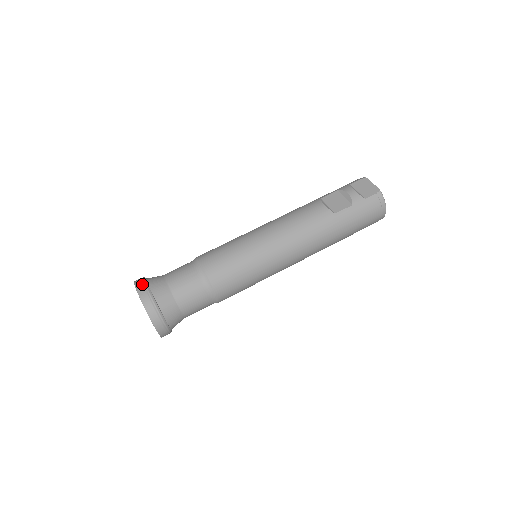
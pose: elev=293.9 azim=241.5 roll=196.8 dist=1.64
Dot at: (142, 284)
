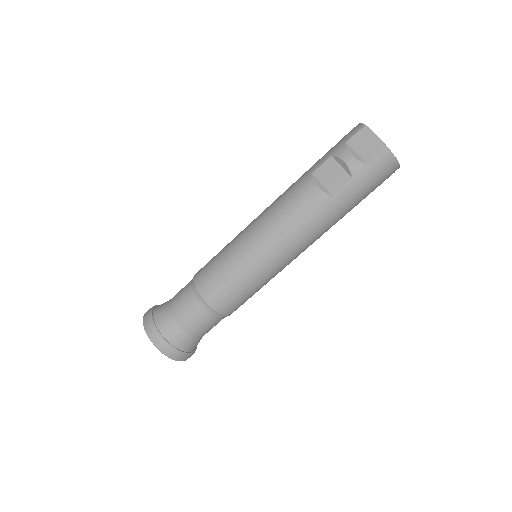
Dot at: (150, 327)
